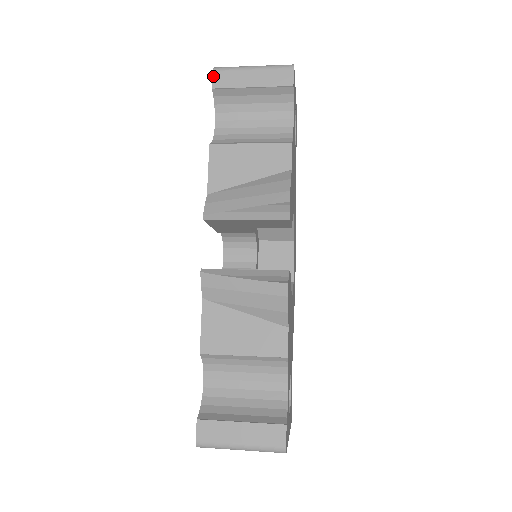
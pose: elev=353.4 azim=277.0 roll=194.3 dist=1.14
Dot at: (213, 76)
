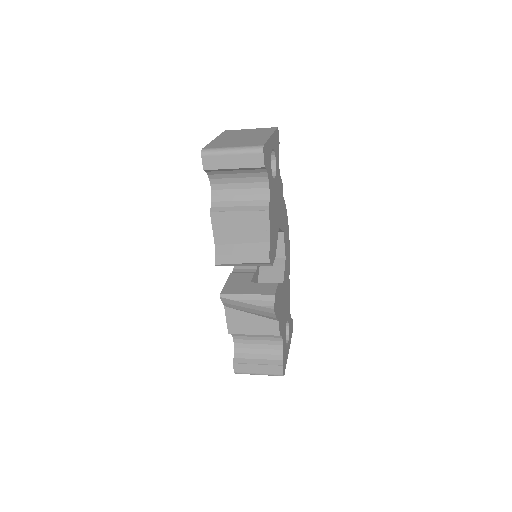
Dot at: (202, 160)
